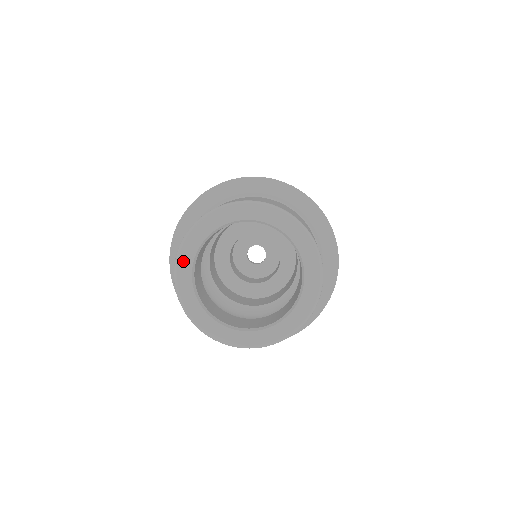
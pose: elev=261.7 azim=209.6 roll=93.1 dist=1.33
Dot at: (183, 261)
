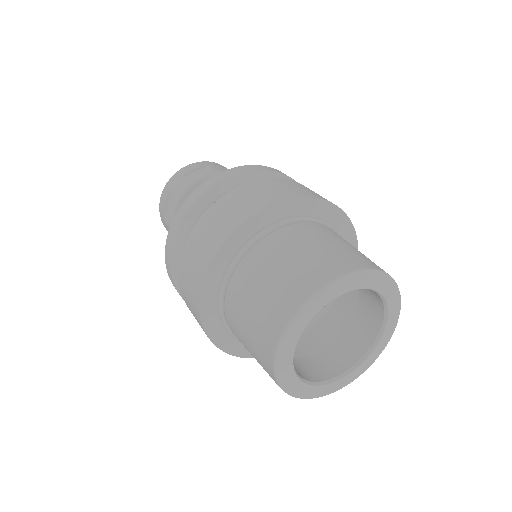
Dot at: (294, 332)
